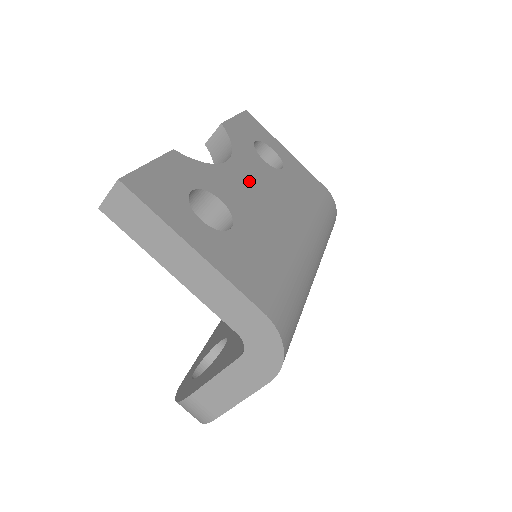
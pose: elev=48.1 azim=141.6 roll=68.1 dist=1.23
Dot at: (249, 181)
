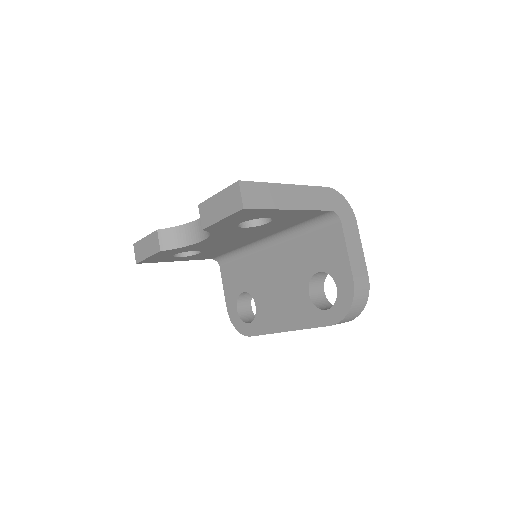
Dot at: occluded
